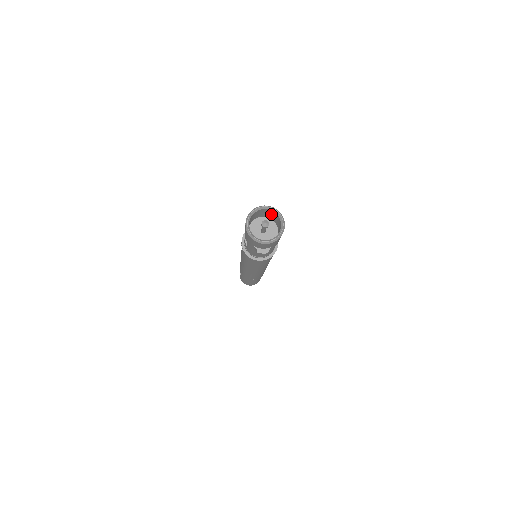
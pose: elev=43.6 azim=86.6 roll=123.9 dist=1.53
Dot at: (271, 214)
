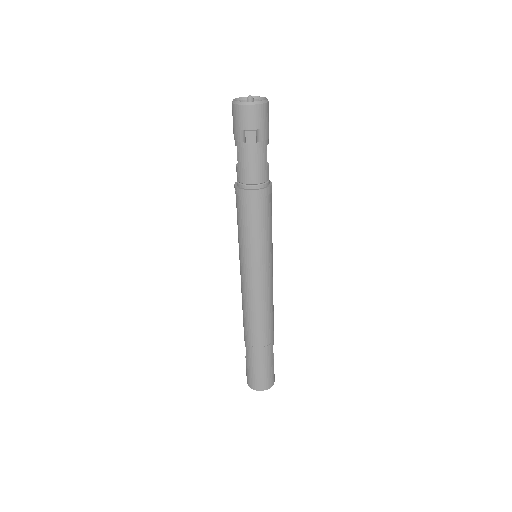
Dot at: occluded
